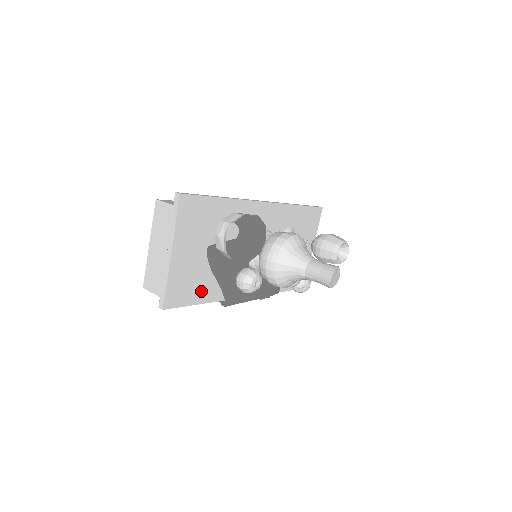
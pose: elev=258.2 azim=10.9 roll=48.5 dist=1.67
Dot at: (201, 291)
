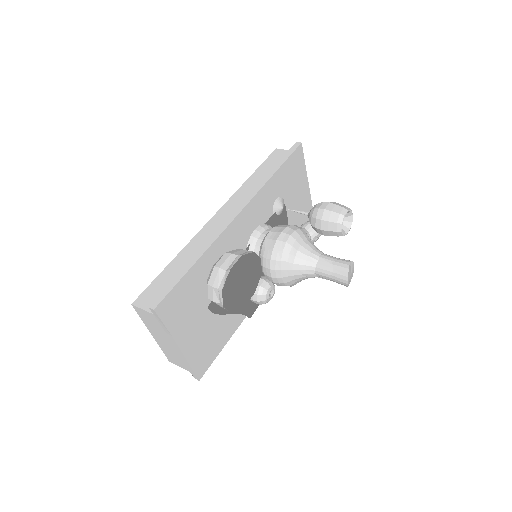
Dot at: (223, 335)
